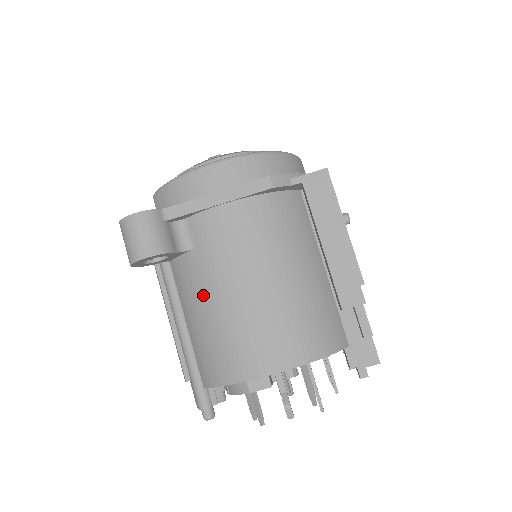
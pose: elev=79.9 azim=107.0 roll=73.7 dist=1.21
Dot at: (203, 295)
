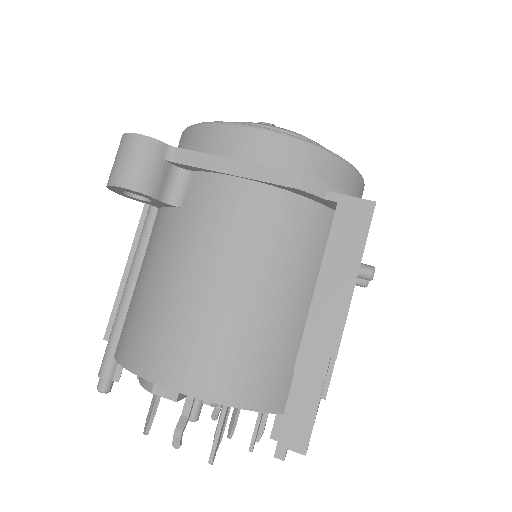
Dot at: (161, 262)
